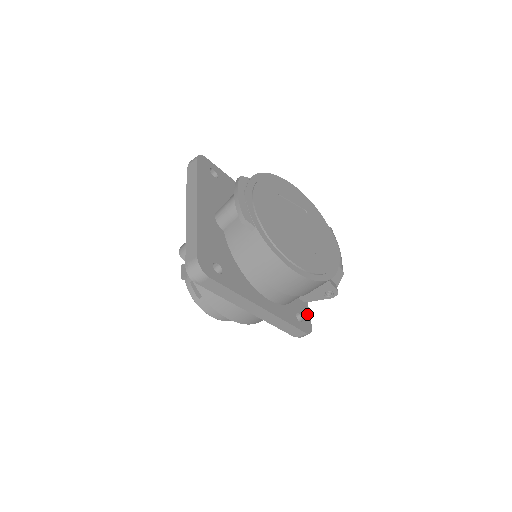
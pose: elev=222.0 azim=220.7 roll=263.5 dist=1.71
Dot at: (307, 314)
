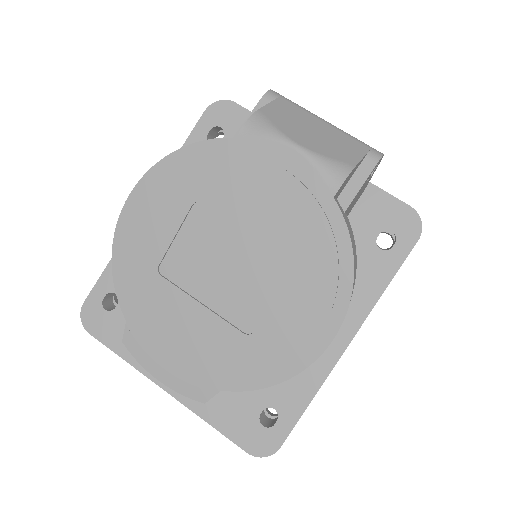
Dot at: (386, 203)
